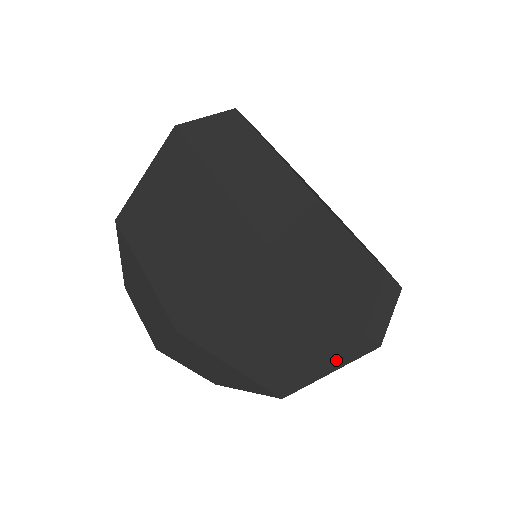
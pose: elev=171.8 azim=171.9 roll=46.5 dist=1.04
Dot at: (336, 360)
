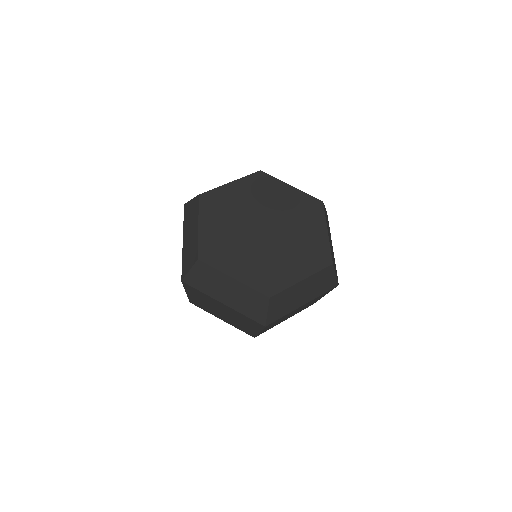
Dot at: (255, 327)
